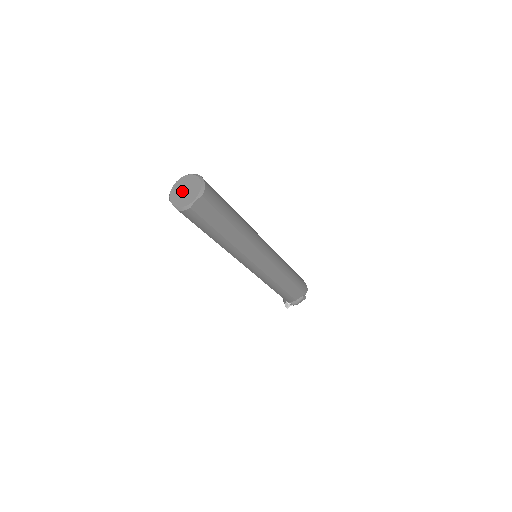
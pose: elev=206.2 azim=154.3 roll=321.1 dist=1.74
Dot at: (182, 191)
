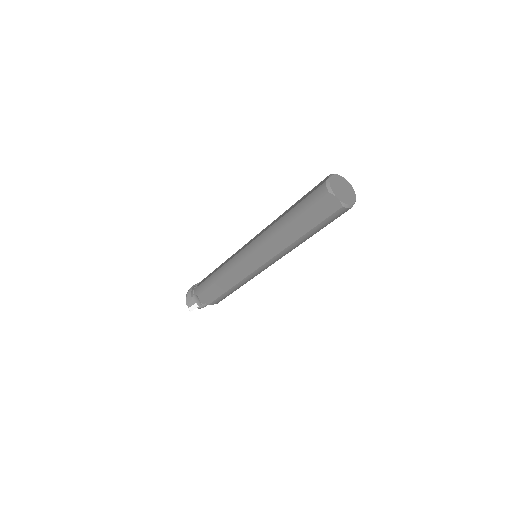
Dot at: (341, 189)
